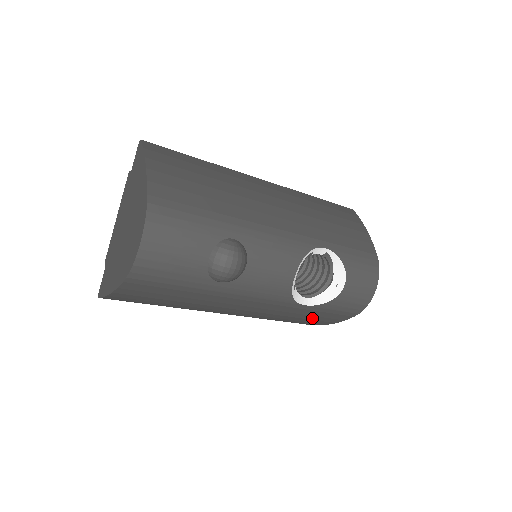
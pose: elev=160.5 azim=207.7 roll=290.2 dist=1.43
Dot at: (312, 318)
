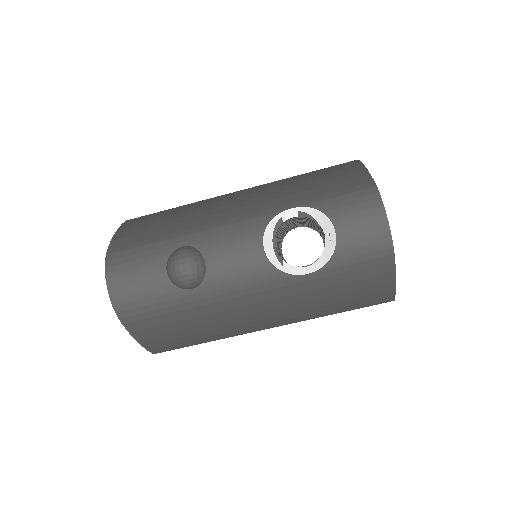
Dot at: (352, 287)
